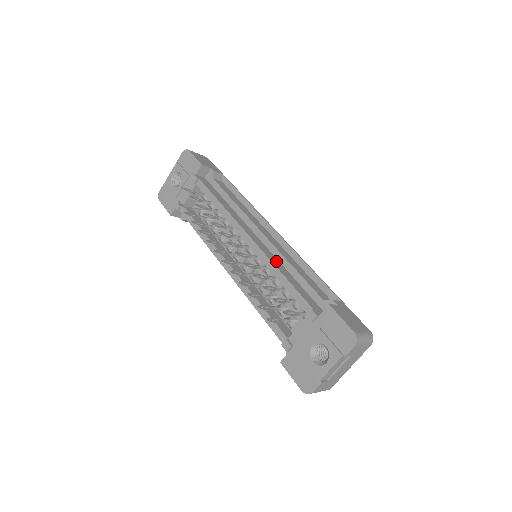
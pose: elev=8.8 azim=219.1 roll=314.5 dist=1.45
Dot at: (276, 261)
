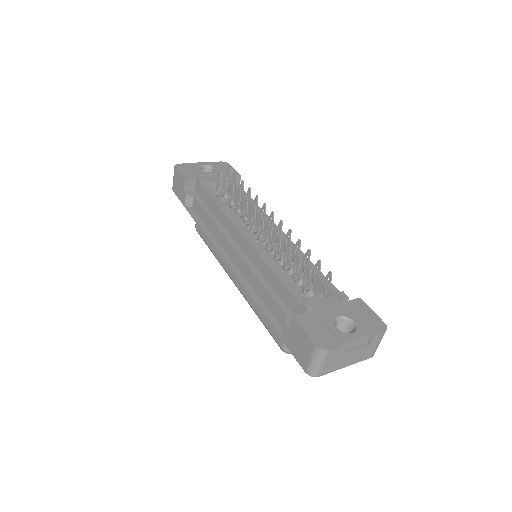
Dot at: occluded
